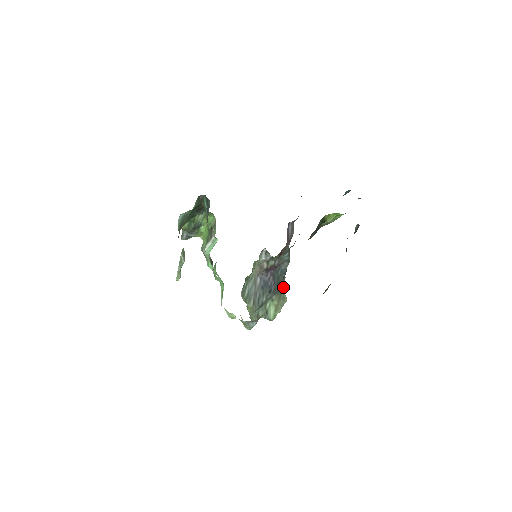
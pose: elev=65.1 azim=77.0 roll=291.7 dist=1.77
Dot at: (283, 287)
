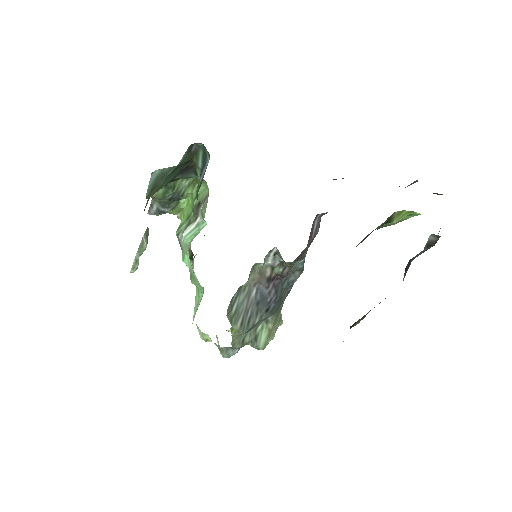
Dot at: occluded
